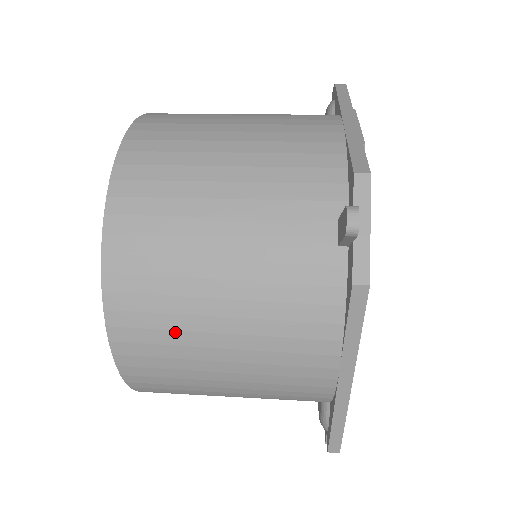
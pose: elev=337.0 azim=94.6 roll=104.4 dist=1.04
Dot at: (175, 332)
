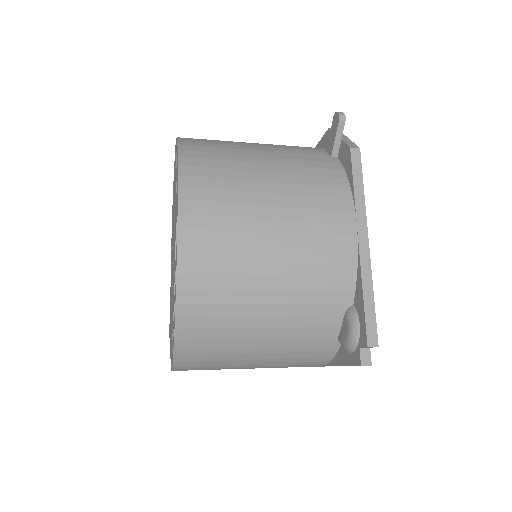
Dot at: (233, 192)
